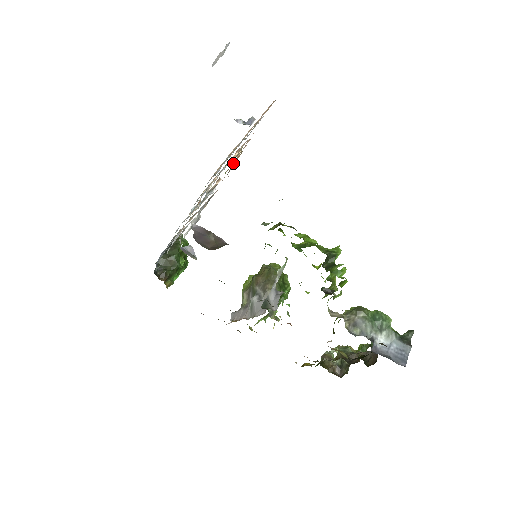
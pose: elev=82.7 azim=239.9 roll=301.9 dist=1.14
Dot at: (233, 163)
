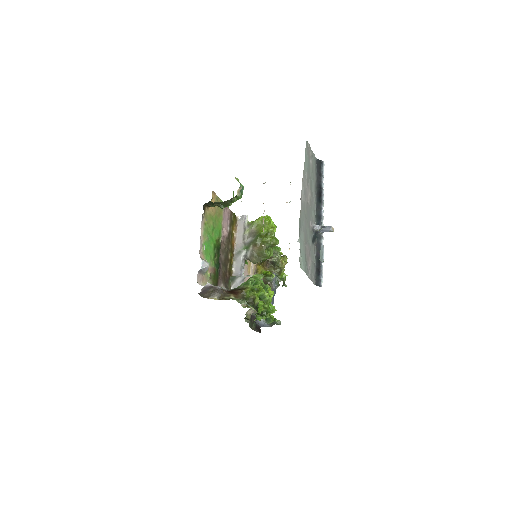
Dot at: occluded
